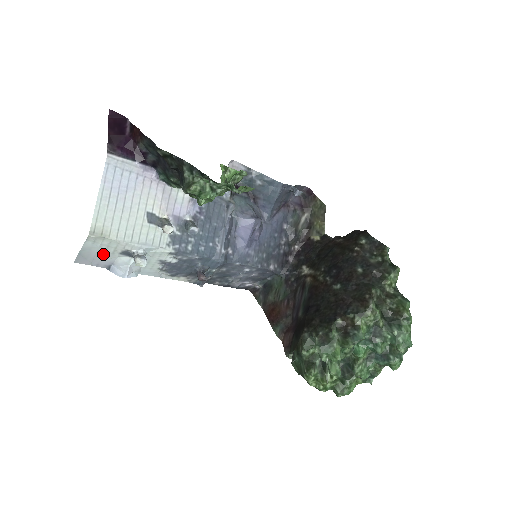
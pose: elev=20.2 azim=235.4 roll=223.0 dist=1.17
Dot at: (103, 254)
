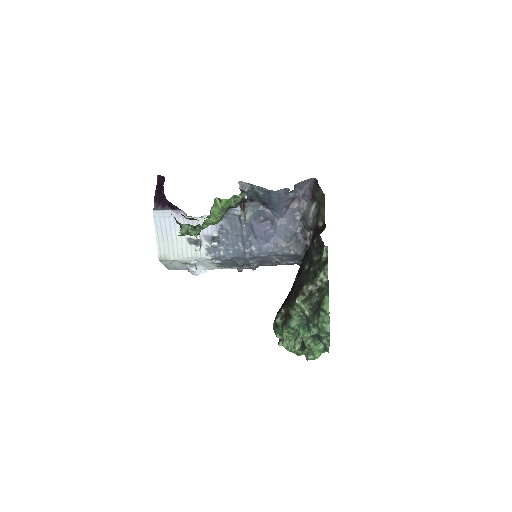
Dot at: (177, 265)
